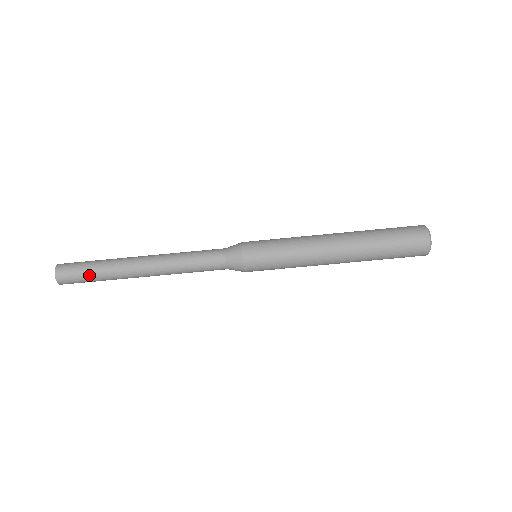
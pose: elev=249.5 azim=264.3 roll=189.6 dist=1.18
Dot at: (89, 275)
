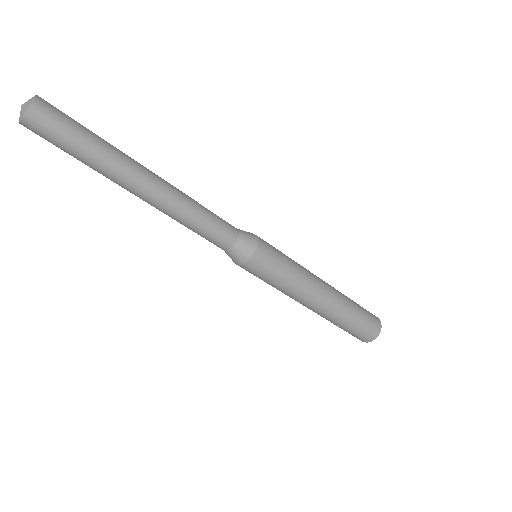
Dot at: (69, 154)
